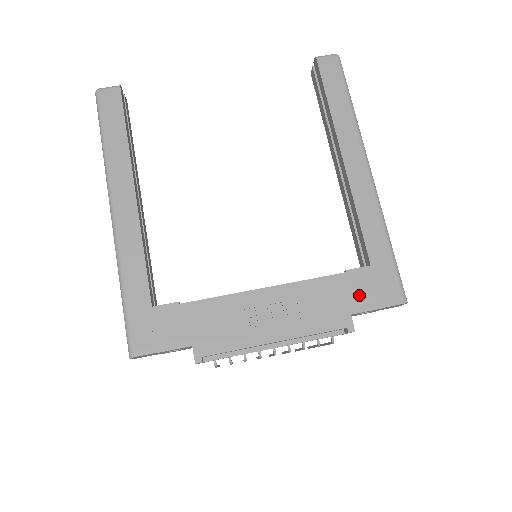
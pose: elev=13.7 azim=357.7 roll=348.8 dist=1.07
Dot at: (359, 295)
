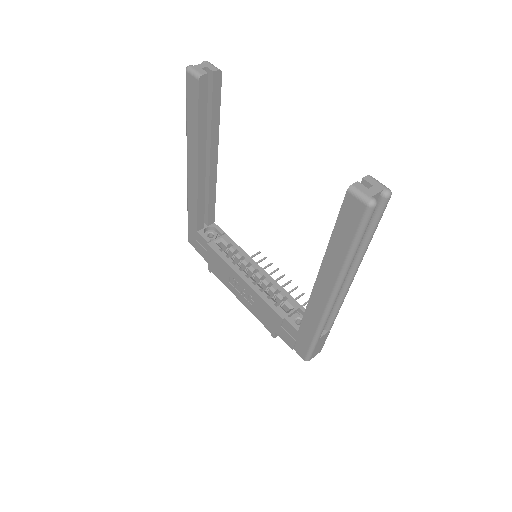
Dot at: (284, 333)
